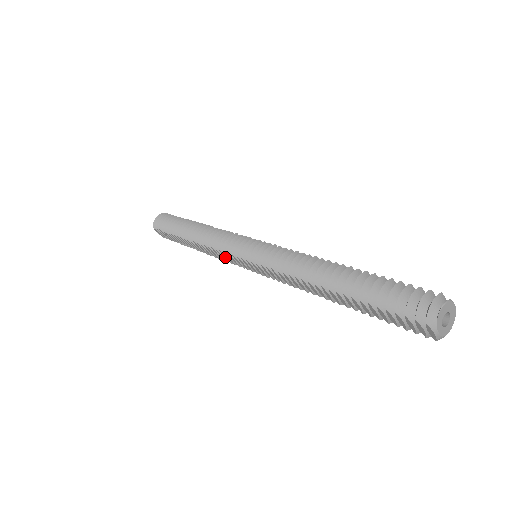
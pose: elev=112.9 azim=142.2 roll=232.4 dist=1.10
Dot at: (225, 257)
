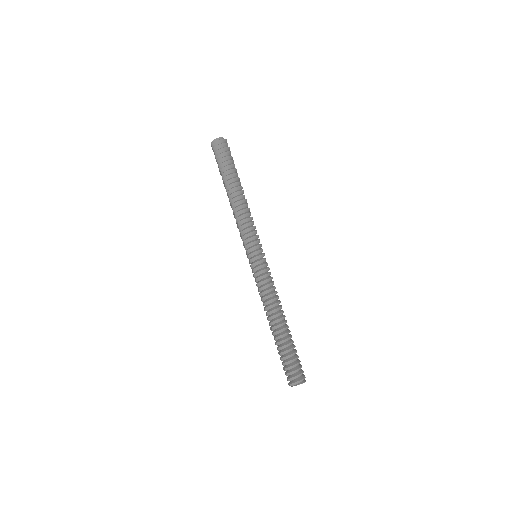
Dot at: (240, 234)
